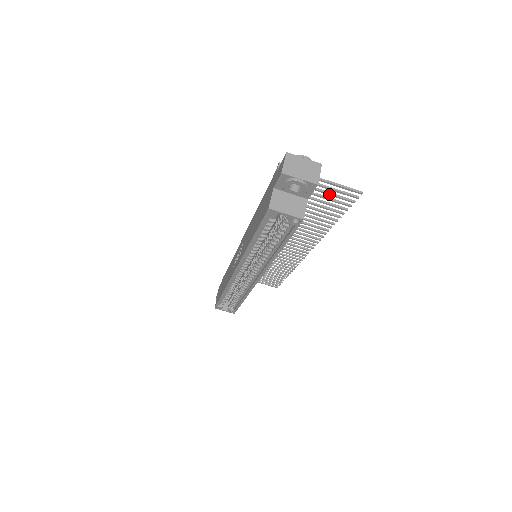
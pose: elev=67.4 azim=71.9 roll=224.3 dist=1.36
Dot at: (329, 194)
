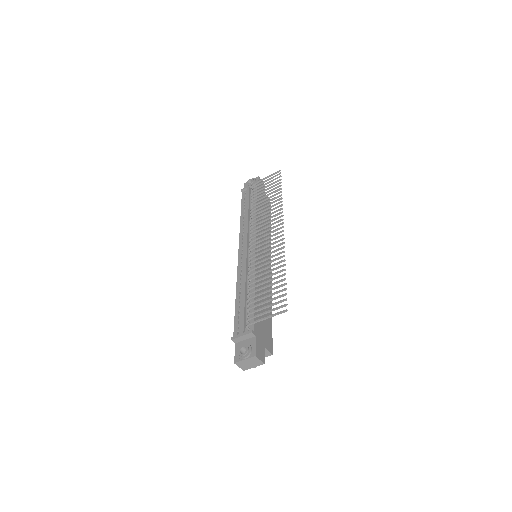
Dot at: occluded
